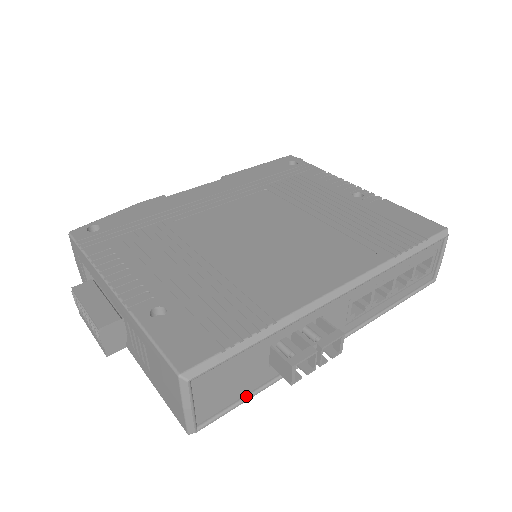
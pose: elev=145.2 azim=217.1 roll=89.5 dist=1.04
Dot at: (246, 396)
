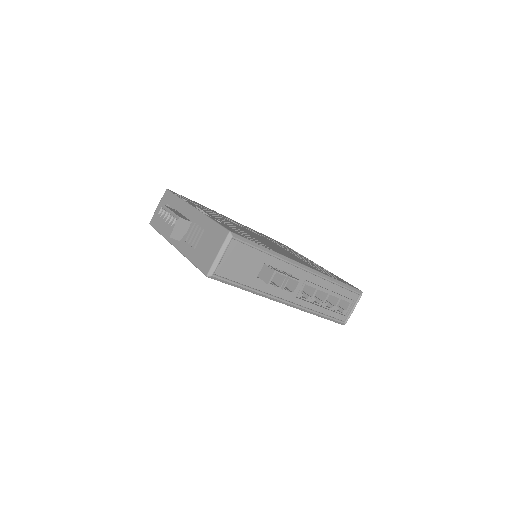
Dot at: (239, 283)
